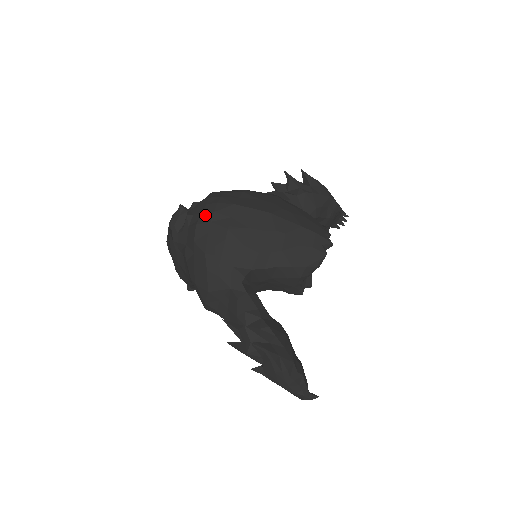
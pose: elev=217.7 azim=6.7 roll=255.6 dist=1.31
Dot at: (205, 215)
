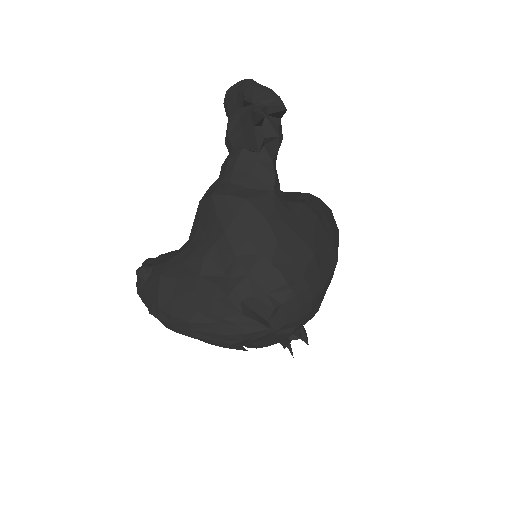
Dot at: (302, 319)
